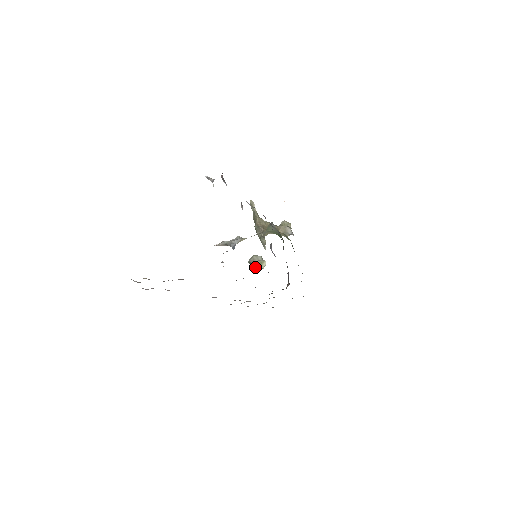
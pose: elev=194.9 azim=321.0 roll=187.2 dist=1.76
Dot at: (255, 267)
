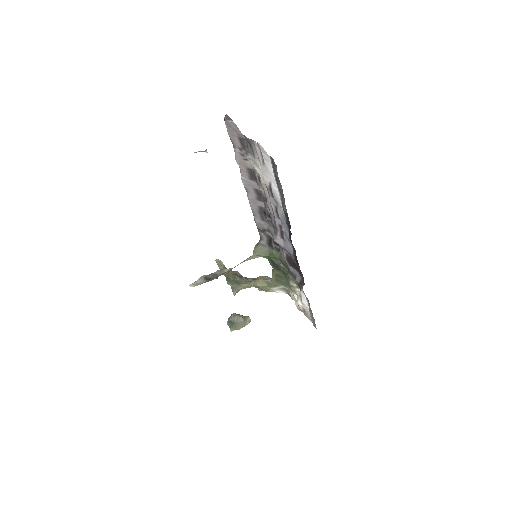
Dot at: (236, 329)
